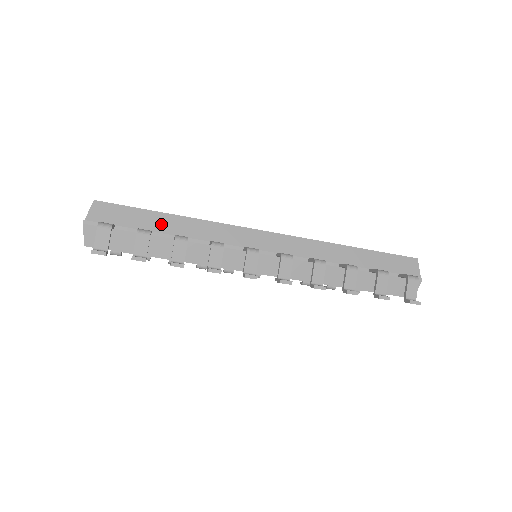
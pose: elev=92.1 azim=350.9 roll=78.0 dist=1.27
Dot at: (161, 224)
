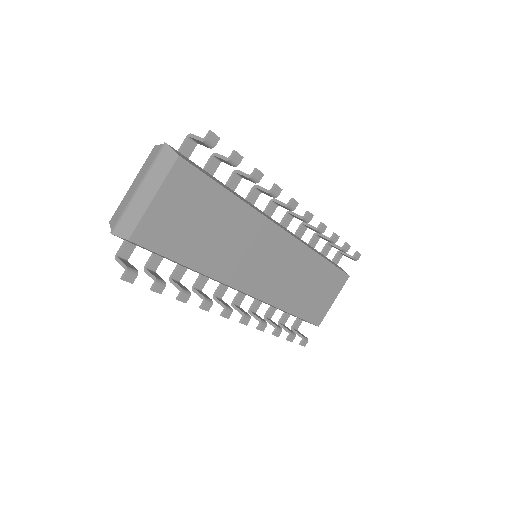
Dot at: occluded
